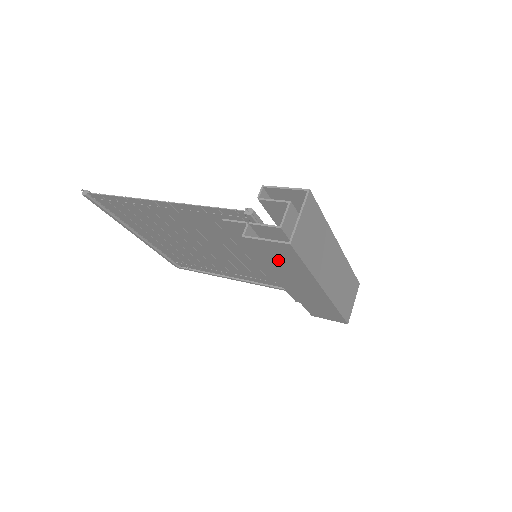
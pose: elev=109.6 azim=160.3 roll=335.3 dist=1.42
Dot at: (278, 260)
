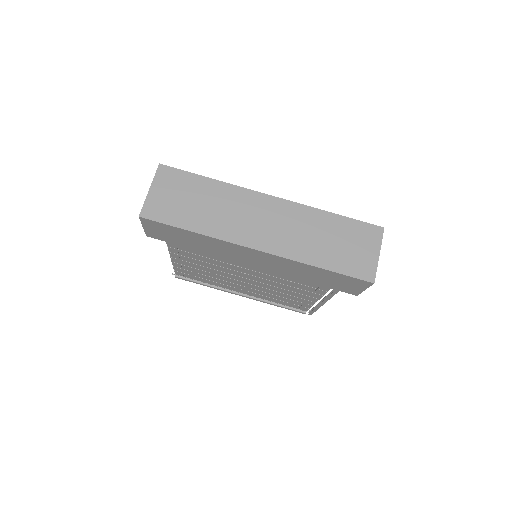
Dot at: (186, 240)
